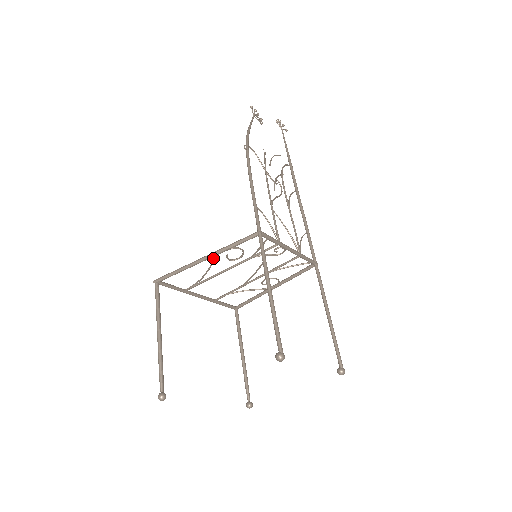
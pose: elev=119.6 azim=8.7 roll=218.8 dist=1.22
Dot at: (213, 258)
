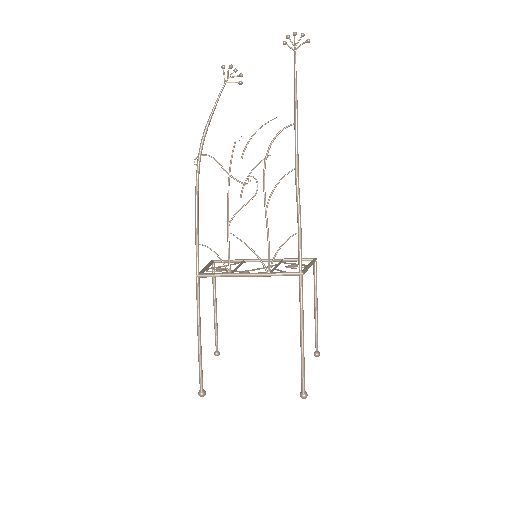
Dot at: (211, 268)
